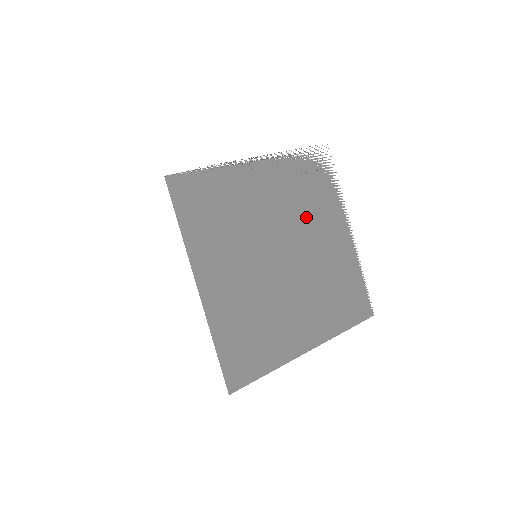
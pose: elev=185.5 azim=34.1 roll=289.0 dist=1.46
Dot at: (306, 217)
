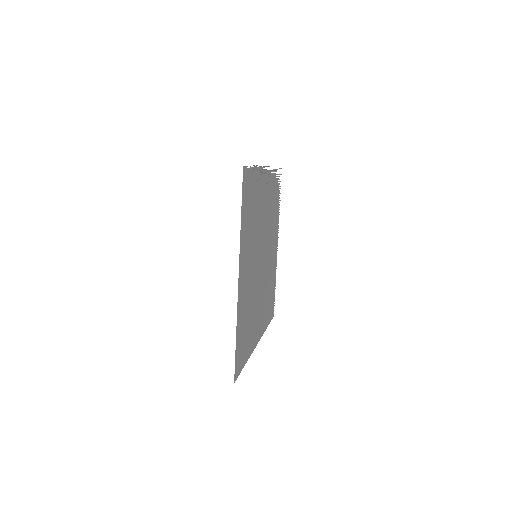
Dot at: (271, 227)
